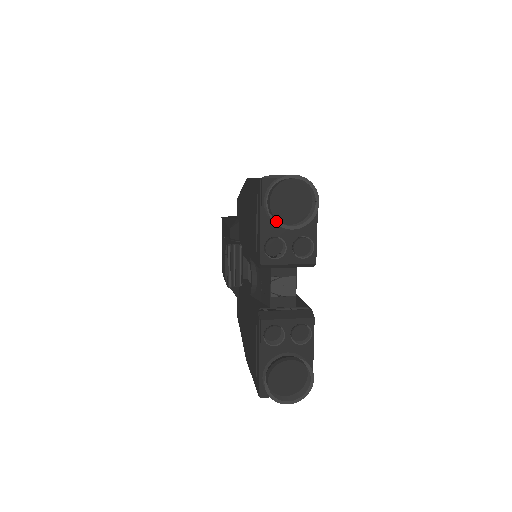
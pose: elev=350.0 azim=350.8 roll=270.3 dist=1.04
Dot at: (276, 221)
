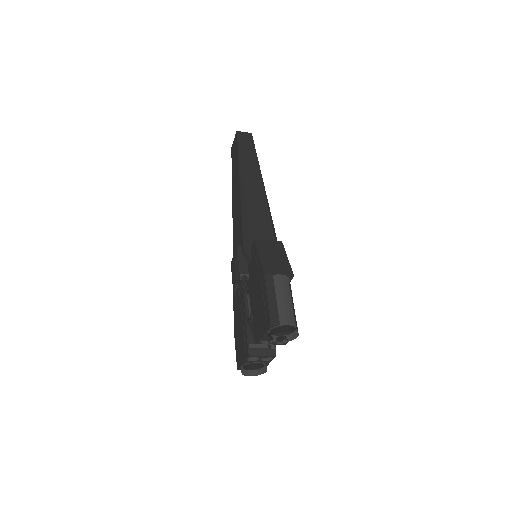
Dot at: (272, 341)
